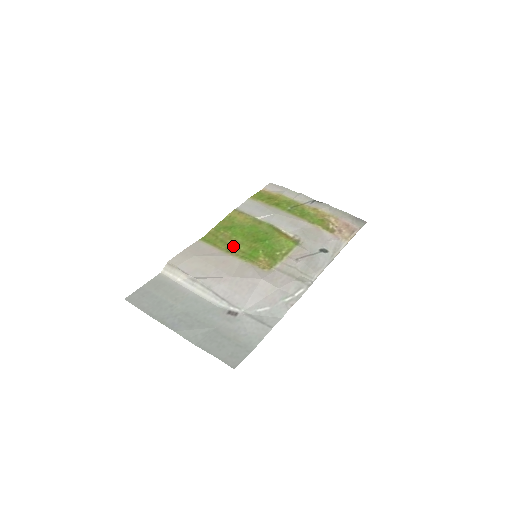
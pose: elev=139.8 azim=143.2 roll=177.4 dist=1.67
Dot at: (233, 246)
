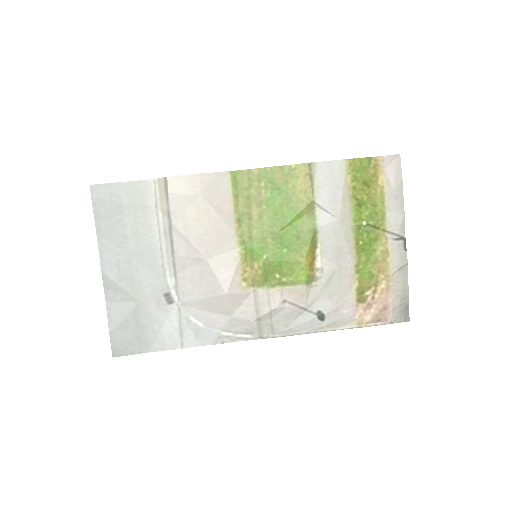
Dot at: (251, 218)
